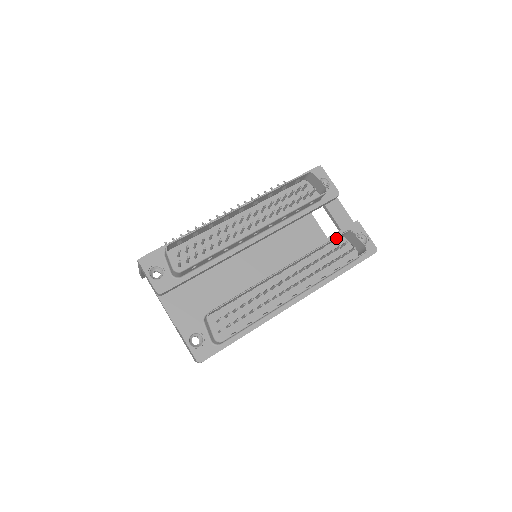
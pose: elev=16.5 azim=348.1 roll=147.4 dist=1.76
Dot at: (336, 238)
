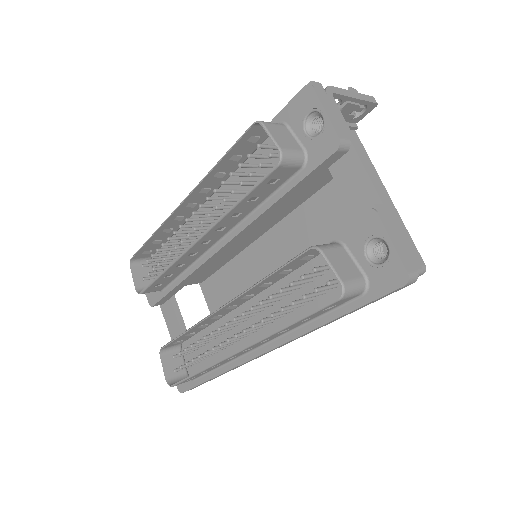
Dot at: (300, 258)
